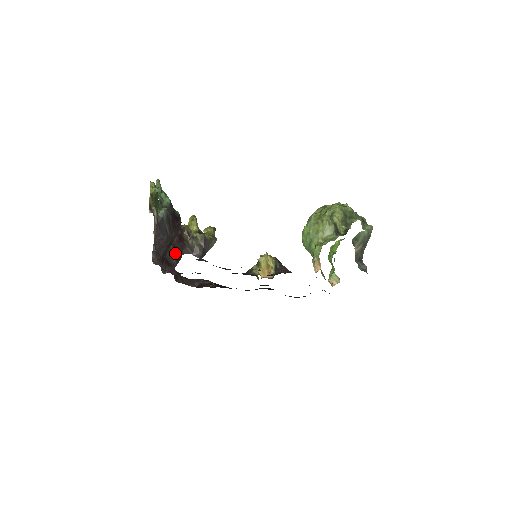
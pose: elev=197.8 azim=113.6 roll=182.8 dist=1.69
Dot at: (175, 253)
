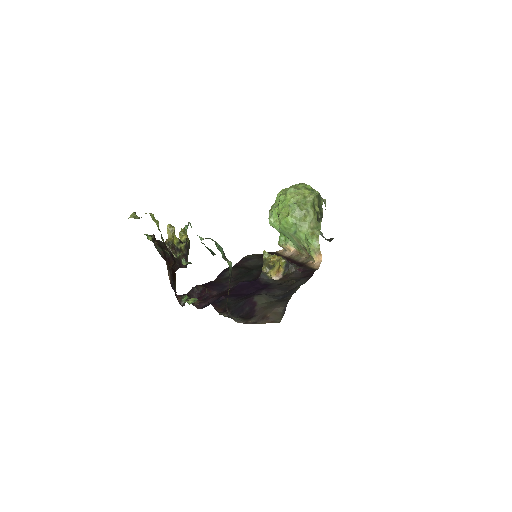
Dot at: (173, 276)
